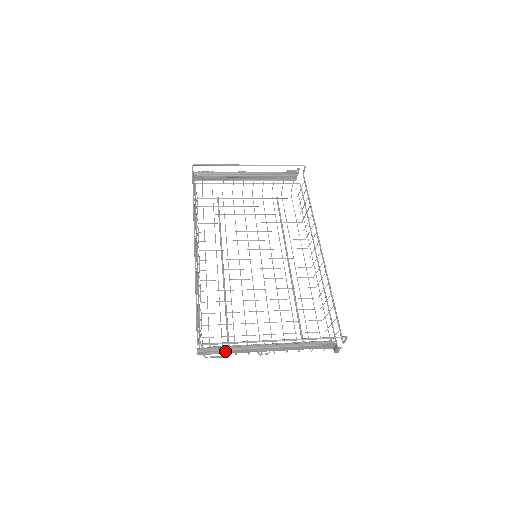
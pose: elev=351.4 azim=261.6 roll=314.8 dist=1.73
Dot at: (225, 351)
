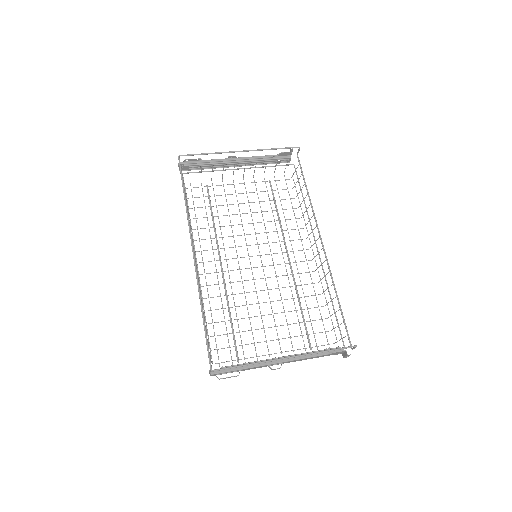
Dot at: occluded
